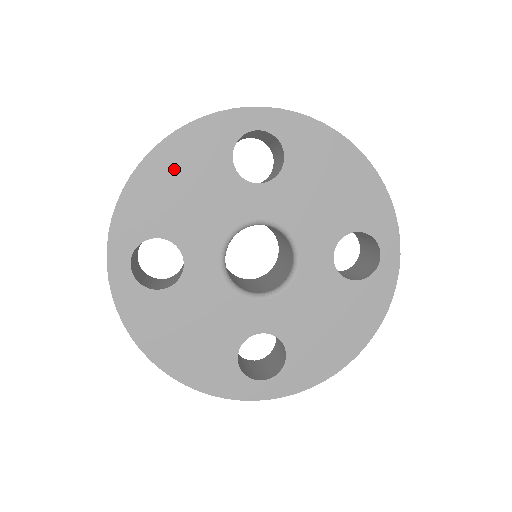
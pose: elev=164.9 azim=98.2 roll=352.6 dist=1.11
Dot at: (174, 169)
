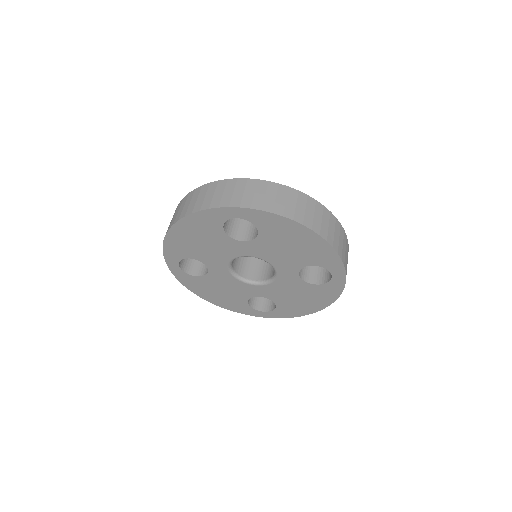
Dot at: (190, 233)
